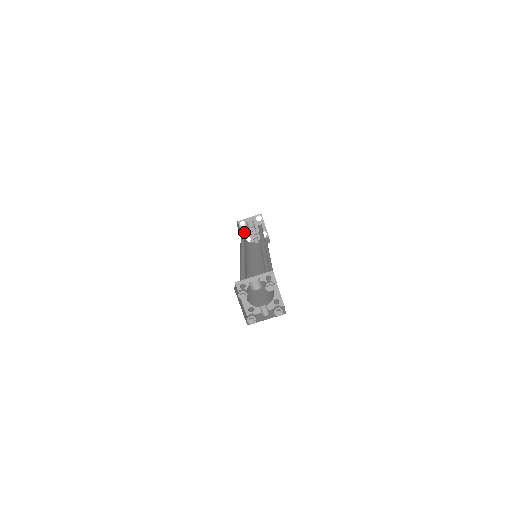
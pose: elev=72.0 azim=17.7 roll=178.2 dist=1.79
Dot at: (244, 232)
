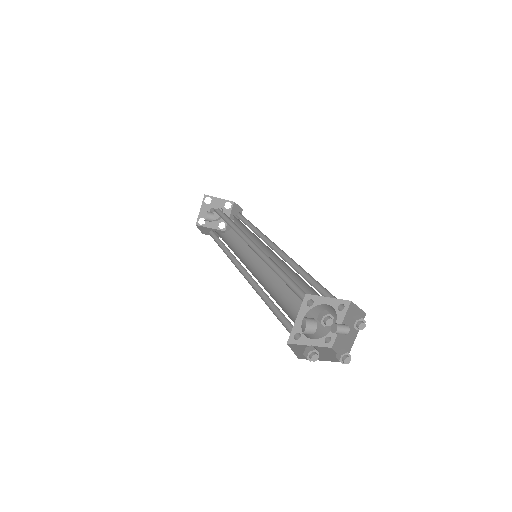
Dot at: (215, 234)
